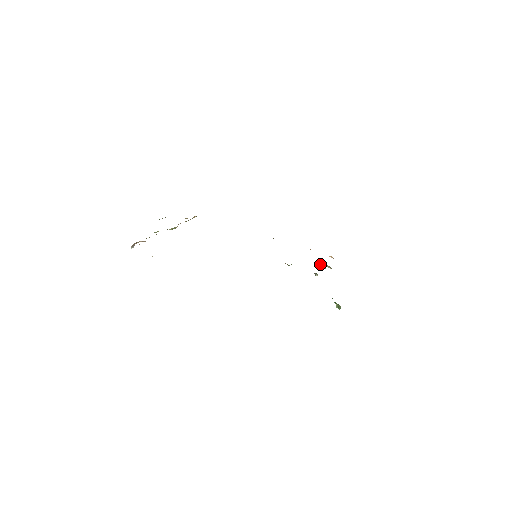
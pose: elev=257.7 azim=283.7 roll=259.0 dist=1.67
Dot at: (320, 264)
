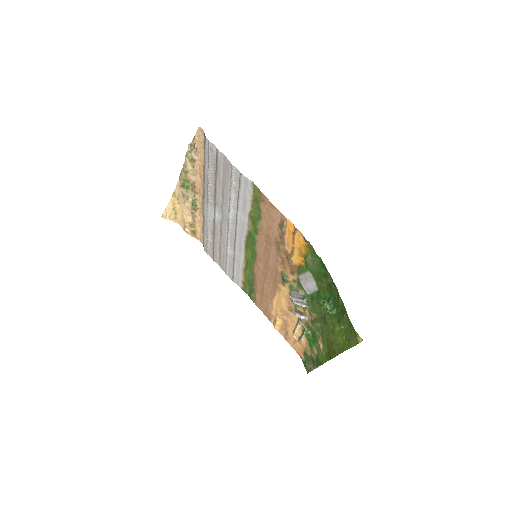
Dot at: (300, 311)
